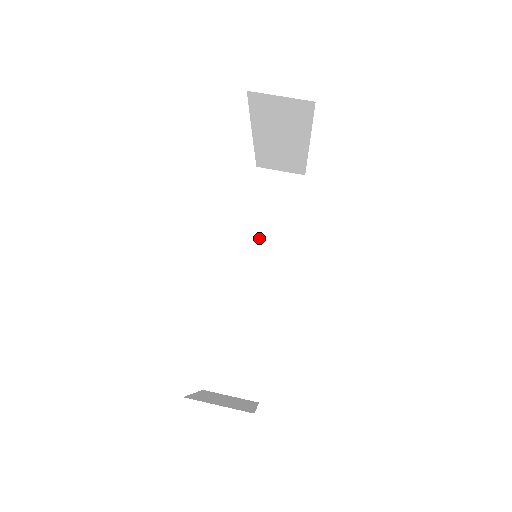
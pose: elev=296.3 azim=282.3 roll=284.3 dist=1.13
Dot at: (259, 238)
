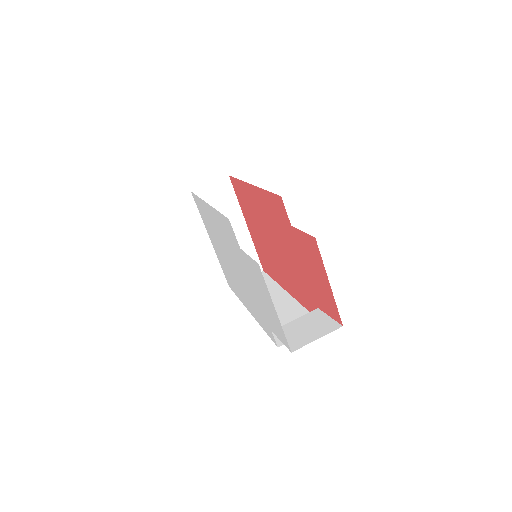
Dot at: occluded
